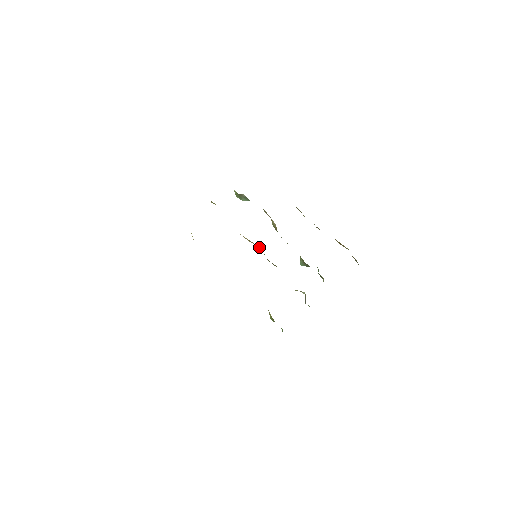
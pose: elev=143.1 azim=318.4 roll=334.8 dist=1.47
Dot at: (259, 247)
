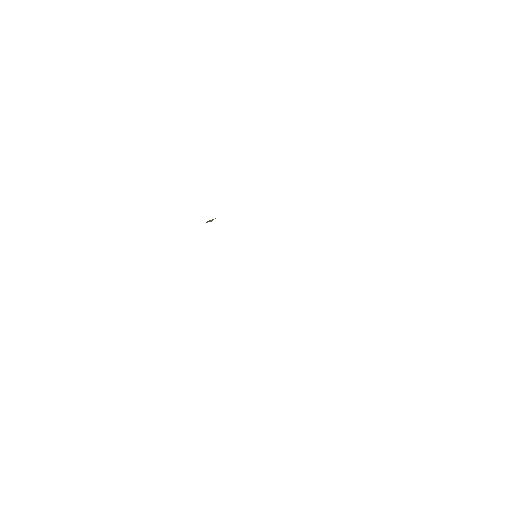
Dot at: occluded
